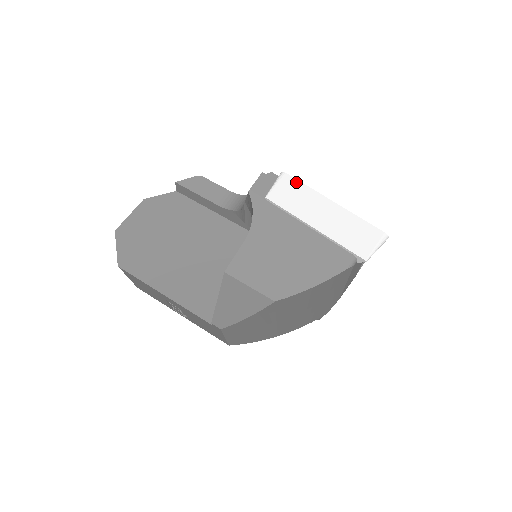
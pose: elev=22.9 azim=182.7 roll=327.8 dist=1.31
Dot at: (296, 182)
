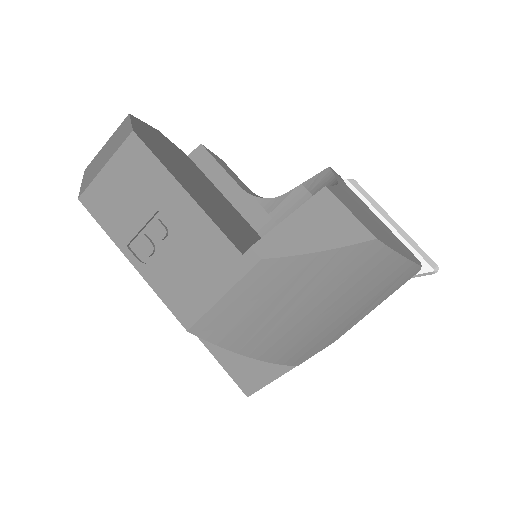
Dot at: (365, 191)
